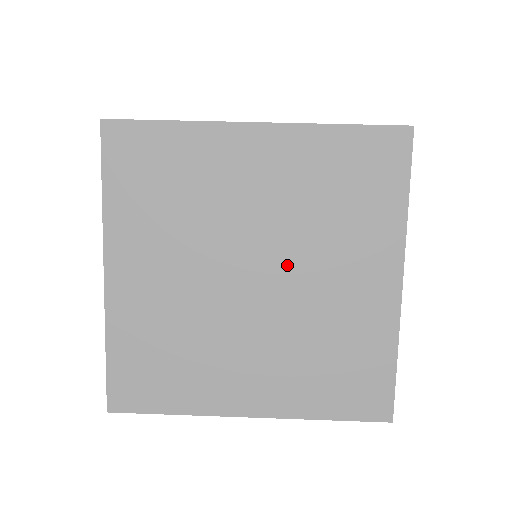
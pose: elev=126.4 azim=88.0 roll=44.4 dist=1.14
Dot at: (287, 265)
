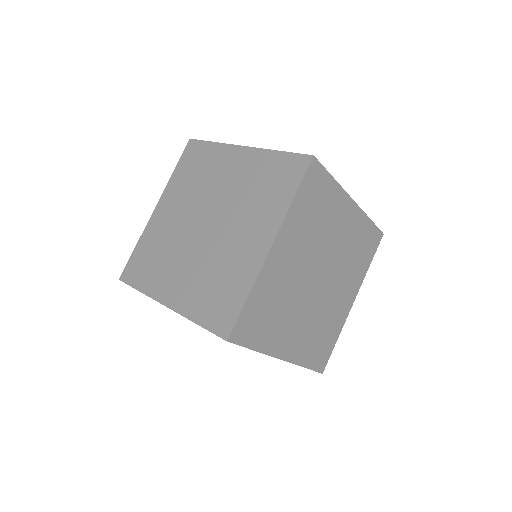
Dot at: (222, 222)
